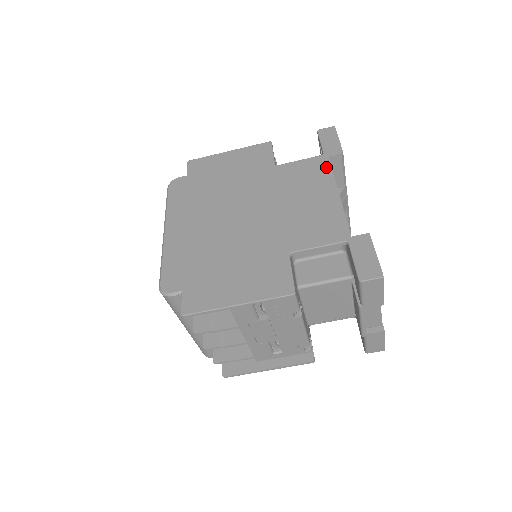
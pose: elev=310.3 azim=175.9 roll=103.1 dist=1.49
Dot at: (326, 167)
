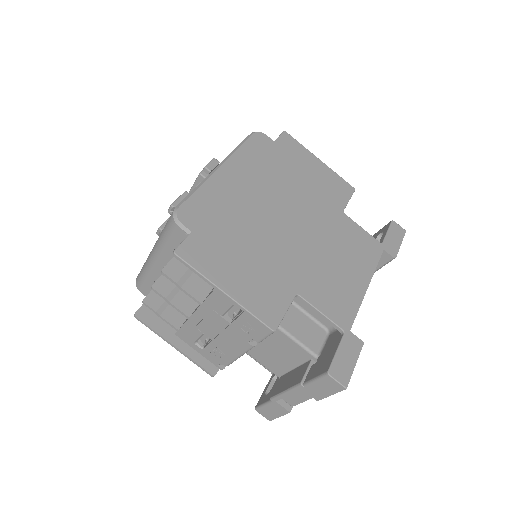
Dot at: (376, 256)
